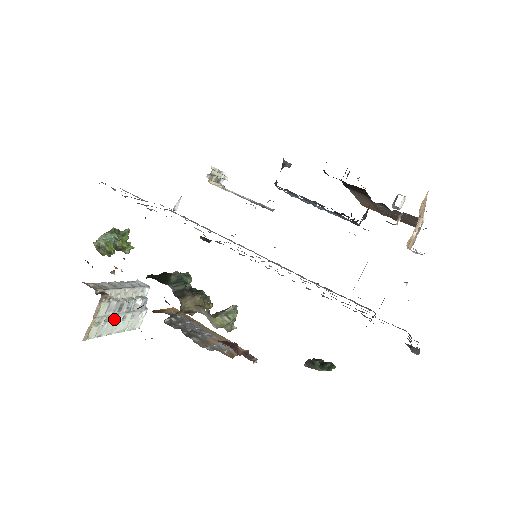
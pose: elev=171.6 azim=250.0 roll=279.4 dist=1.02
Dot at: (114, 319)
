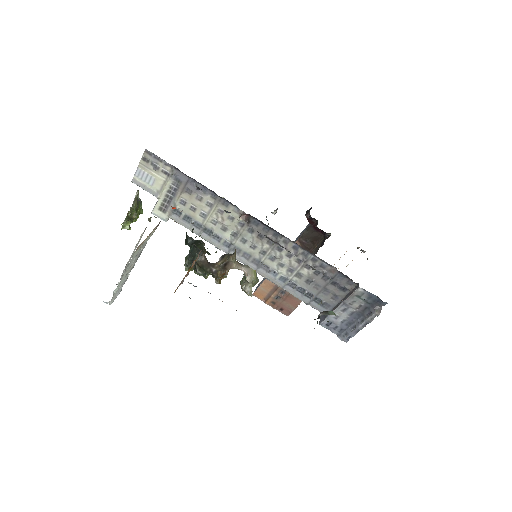
Dot at: occluded
